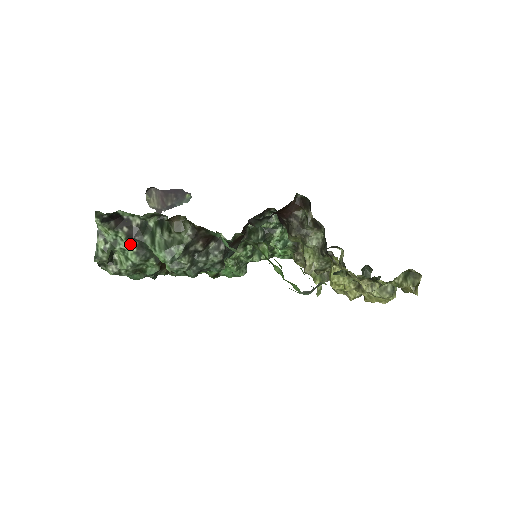
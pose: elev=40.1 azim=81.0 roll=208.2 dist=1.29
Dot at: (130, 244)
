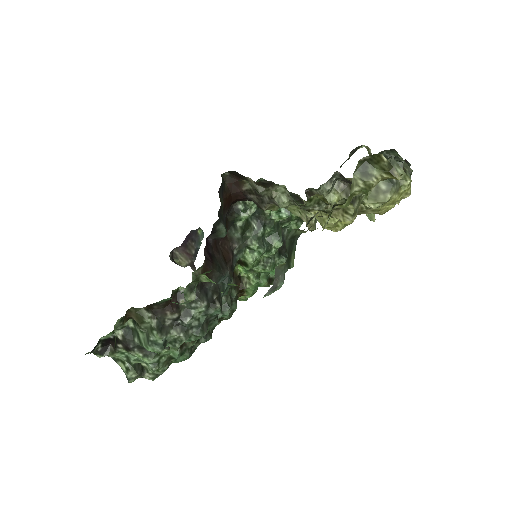
Dot at: (133, 354)
